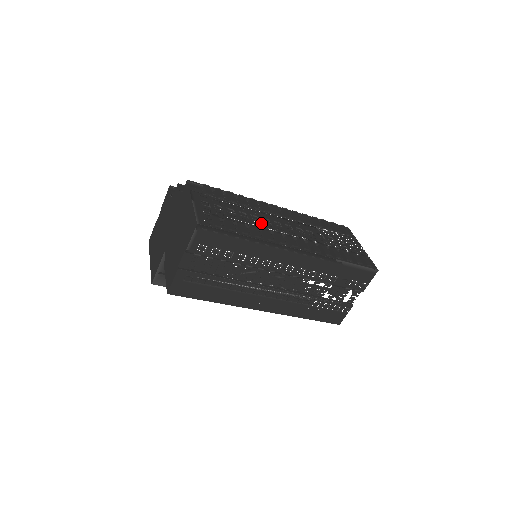
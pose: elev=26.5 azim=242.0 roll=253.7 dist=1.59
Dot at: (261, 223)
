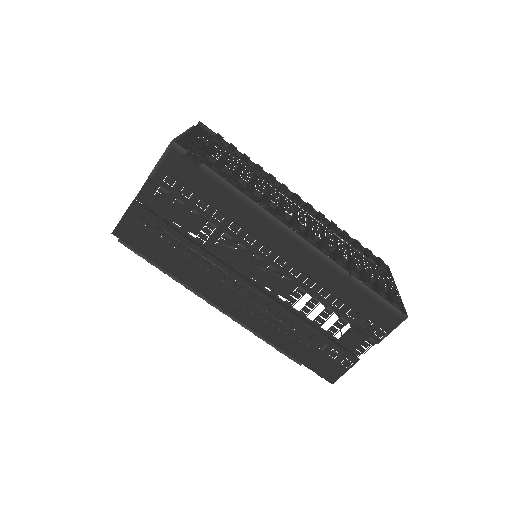
Dot at: (265, 192)
